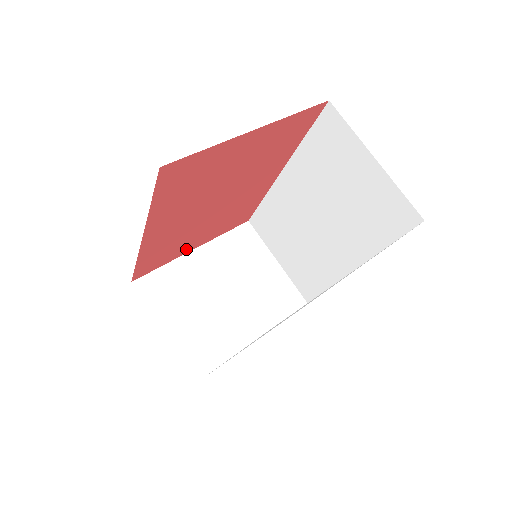
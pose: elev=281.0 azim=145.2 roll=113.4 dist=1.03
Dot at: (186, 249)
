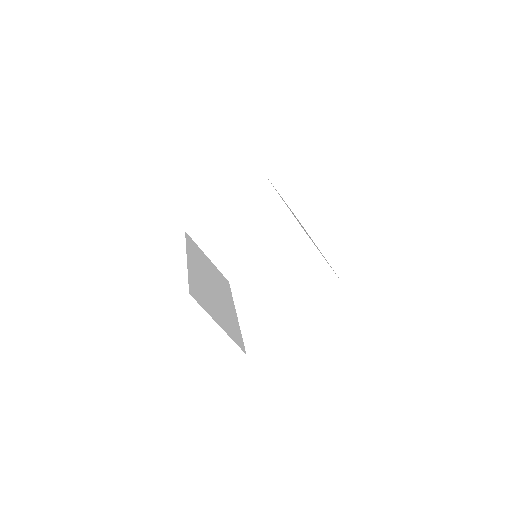
Dot at: occluded
